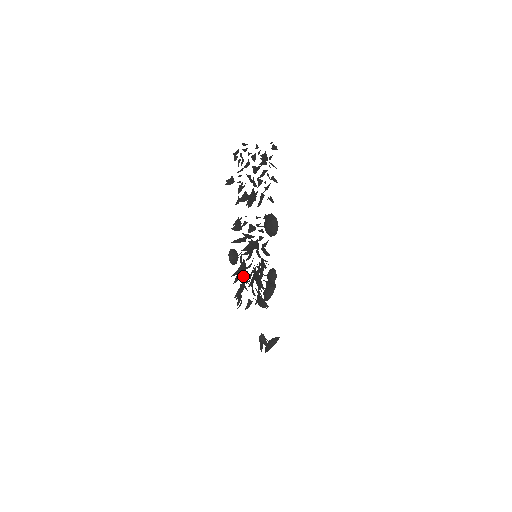
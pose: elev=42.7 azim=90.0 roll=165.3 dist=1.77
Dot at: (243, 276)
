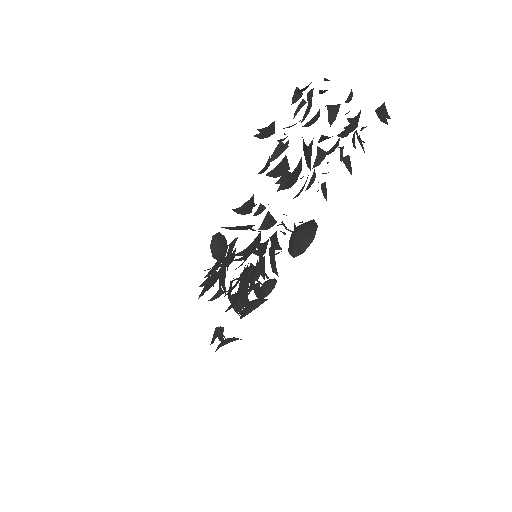
Dot at: (223, 274)
